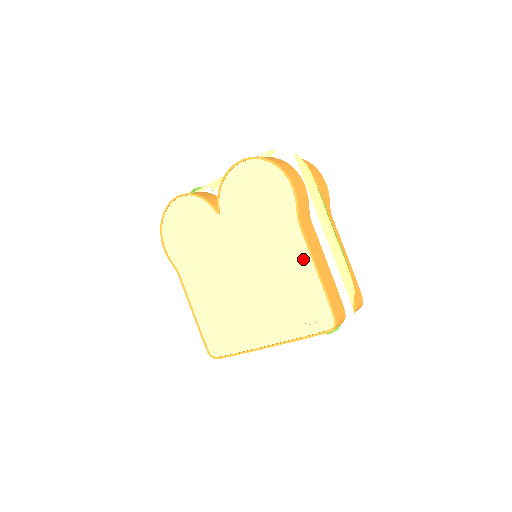
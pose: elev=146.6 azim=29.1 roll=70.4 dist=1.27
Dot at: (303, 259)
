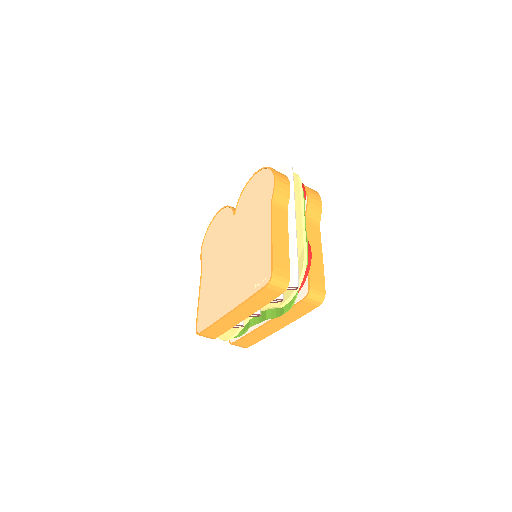
Dot at: (267, 231)
